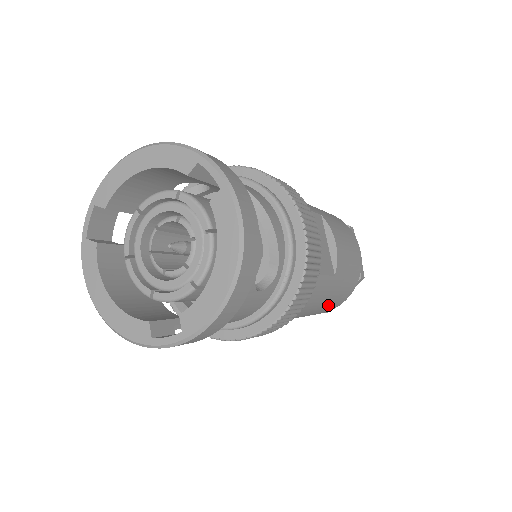
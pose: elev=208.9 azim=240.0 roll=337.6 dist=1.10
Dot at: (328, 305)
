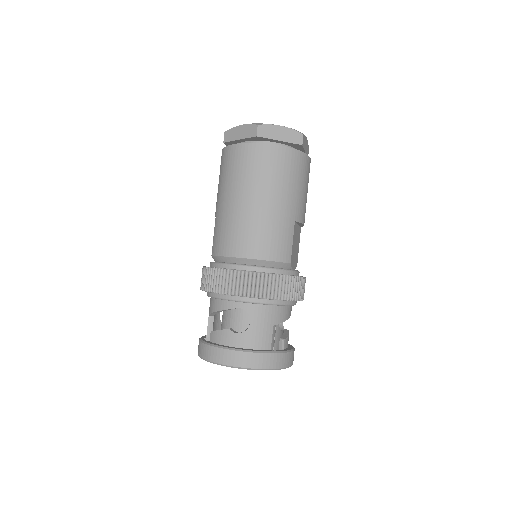
Dot at: occluded
